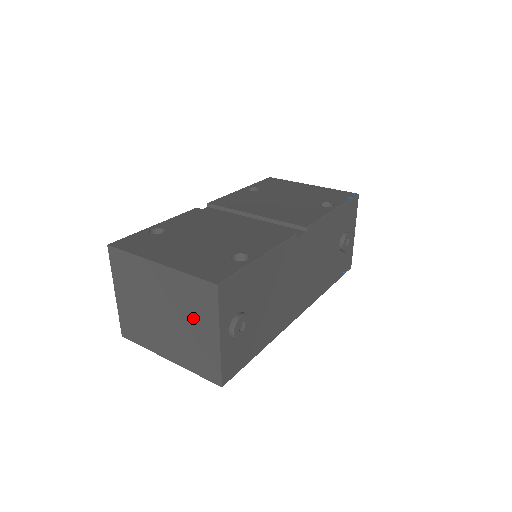
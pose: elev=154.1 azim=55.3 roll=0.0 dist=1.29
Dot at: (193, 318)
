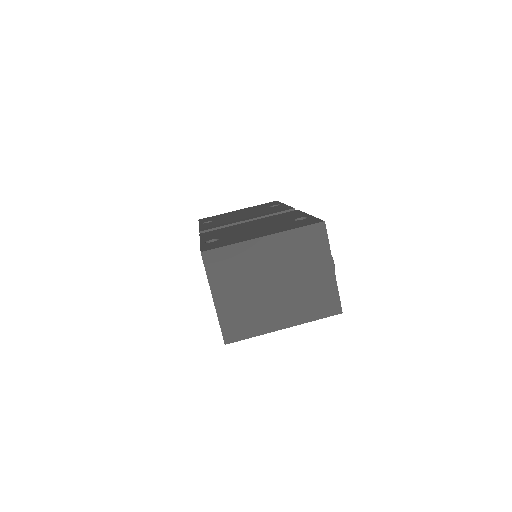
Dot at: (306, 266)
